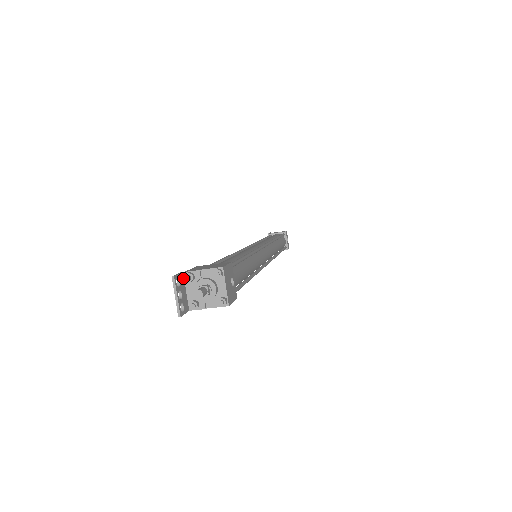
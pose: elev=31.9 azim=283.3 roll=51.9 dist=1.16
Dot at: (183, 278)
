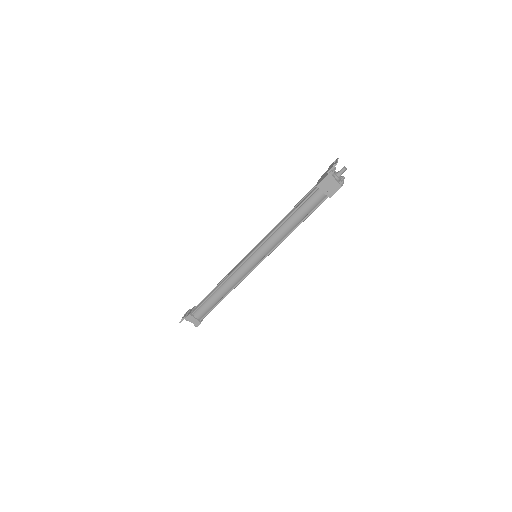
Dot at: occluded
